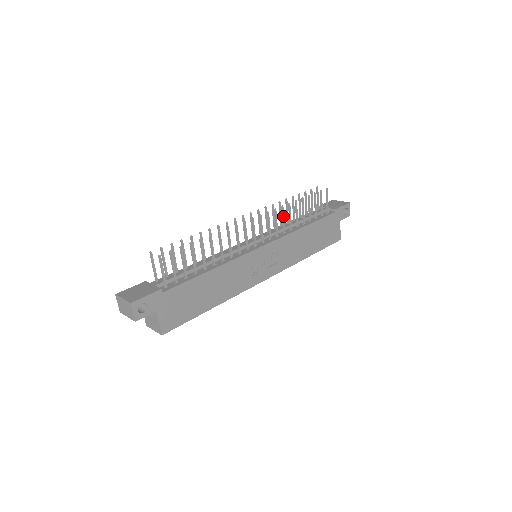
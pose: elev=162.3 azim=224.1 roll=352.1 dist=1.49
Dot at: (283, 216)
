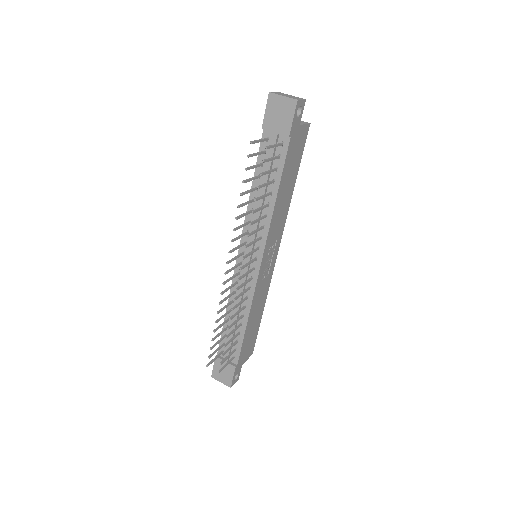
Dot at: (254, 233)
